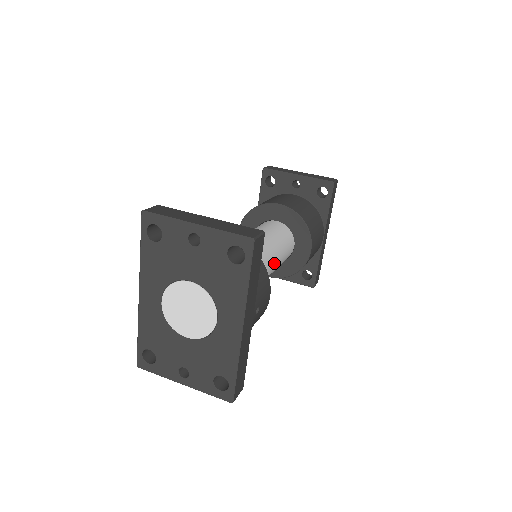
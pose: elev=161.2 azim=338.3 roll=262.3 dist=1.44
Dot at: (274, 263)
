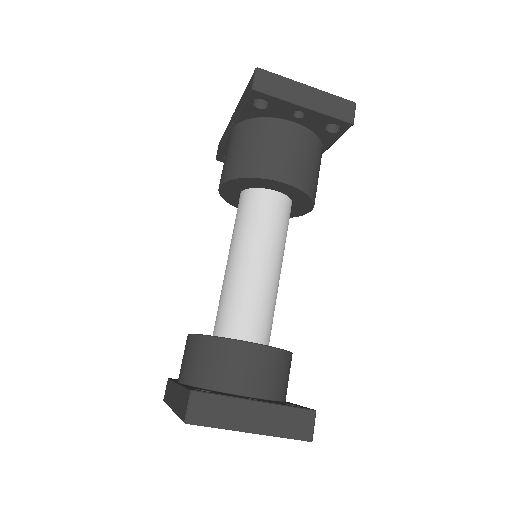
Dot at: occluded
